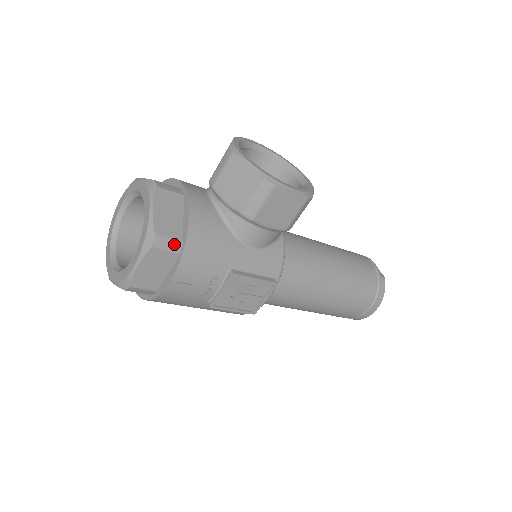
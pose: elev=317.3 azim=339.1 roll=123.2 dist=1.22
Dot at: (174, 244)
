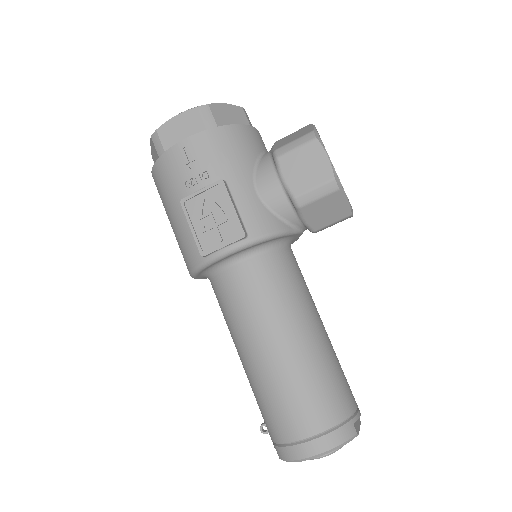
Dot at: (211, 123)
